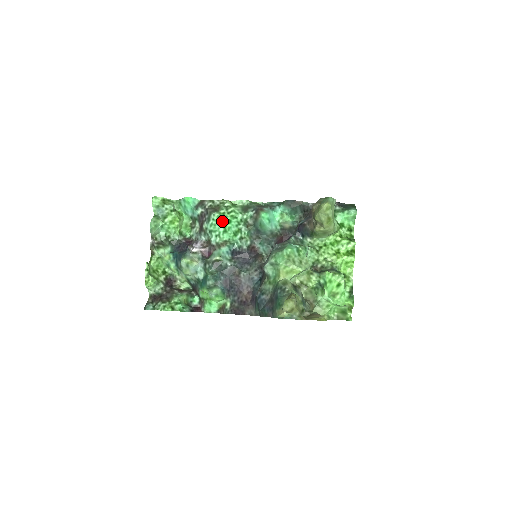
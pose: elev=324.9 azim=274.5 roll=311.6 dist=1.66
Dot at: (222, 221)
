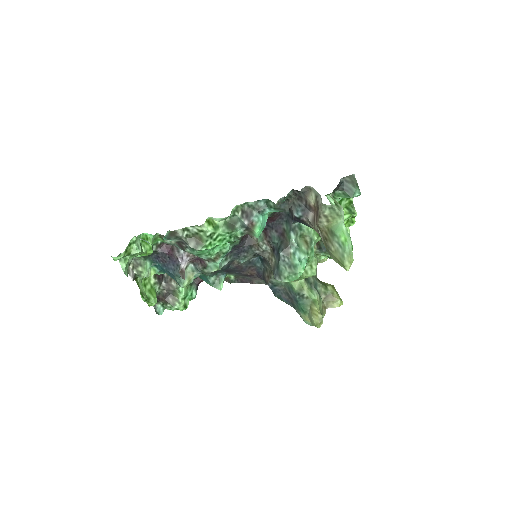
Dot at: (210, 248)
